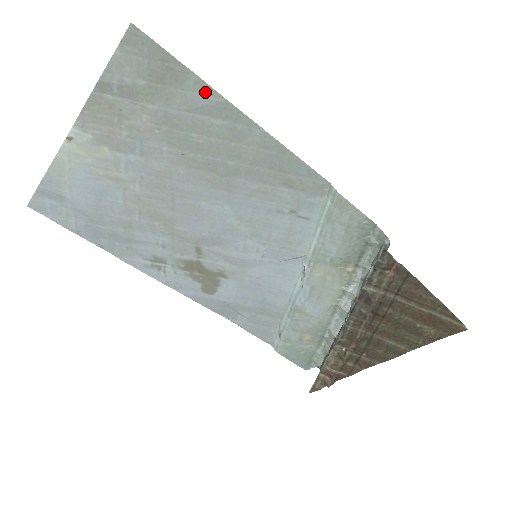
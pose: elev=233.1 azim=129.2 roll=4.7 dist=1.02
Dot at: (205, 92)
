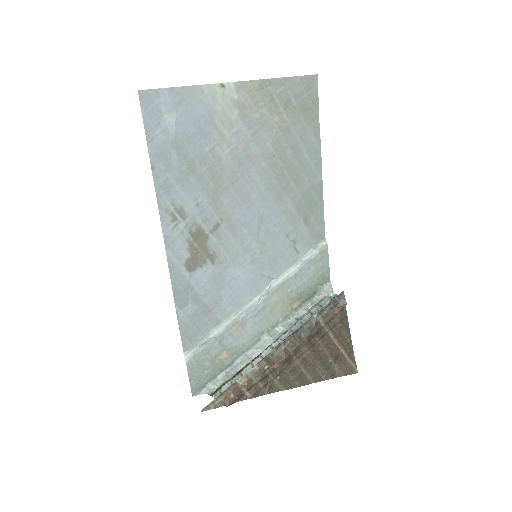
Dot at: (316, 136)
